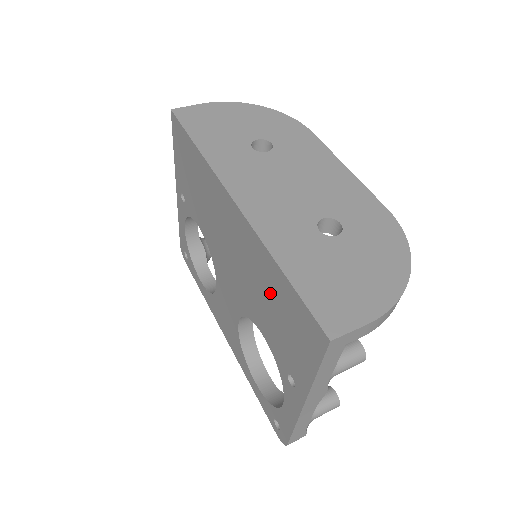
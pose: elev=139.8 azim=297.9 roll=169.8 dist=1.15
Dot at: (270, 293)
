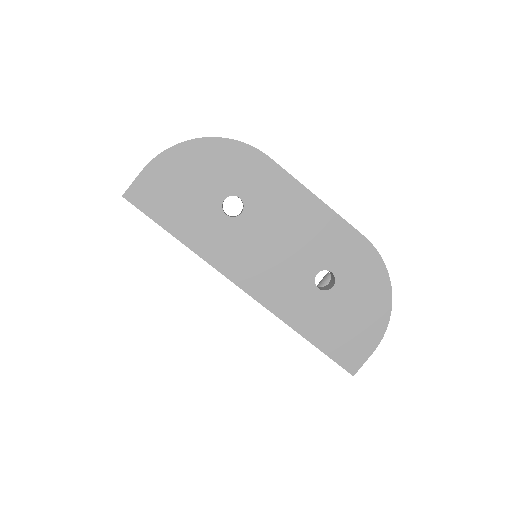
Dot at: occluded
